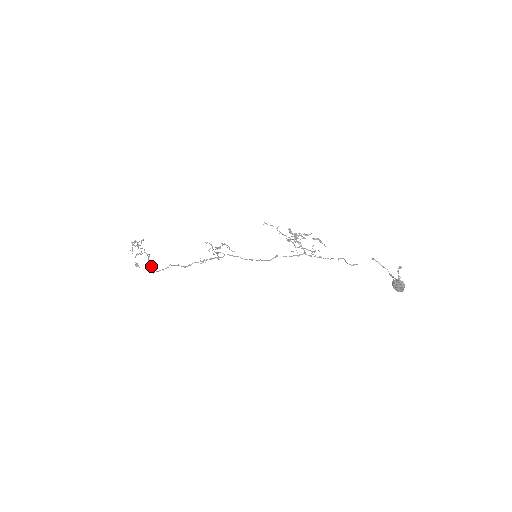
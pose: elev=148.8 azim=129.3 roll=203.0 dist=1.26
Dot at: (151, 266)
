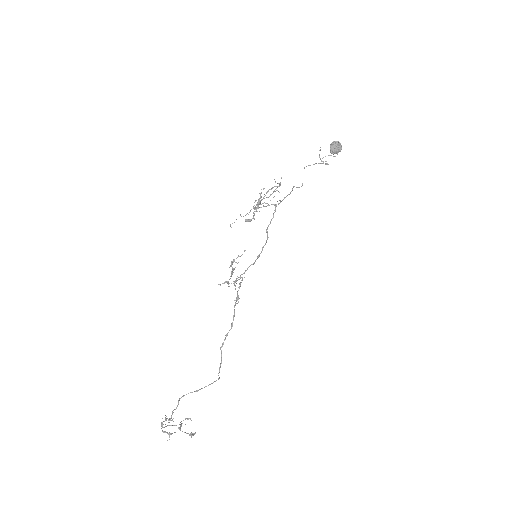
Dot at: (208, 385)
